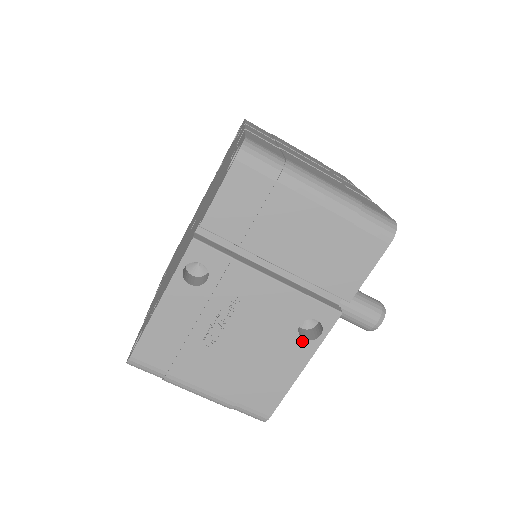
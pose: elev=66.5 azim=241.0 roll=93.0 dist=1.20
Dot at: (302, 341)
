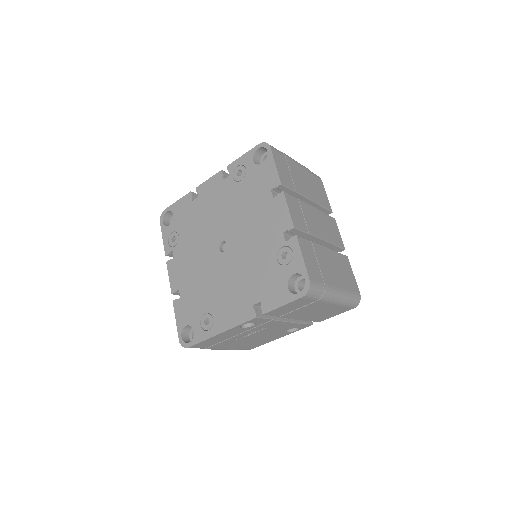
Dot at: (286, 333)
